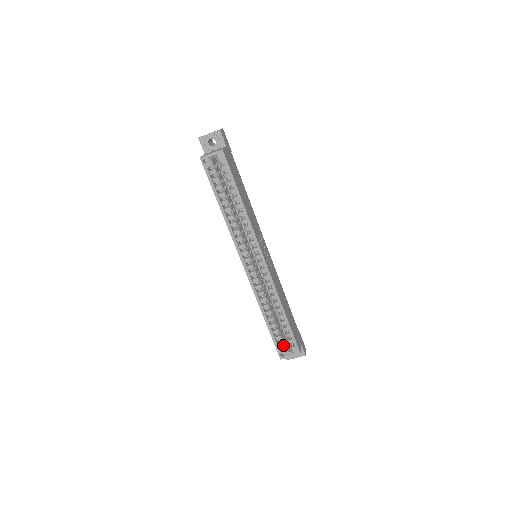
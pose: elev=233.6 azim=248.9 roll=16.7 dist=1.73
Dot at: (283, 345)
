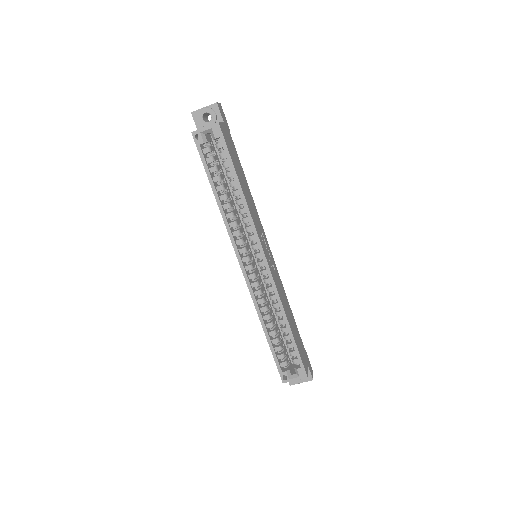
Dot at: (286, 366)
